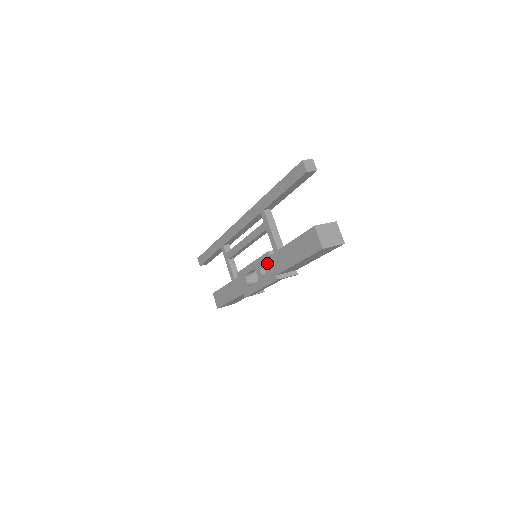
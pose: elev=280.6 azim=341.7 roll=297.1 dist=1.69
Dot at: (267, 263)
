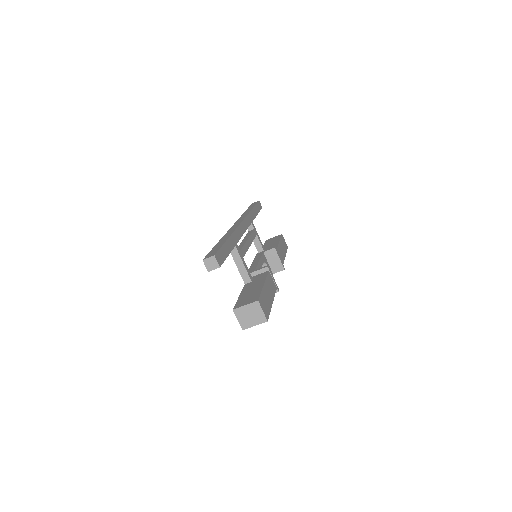
Dot at: occluded
